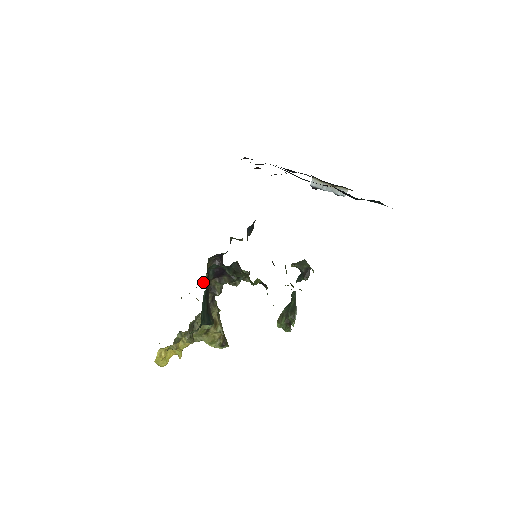
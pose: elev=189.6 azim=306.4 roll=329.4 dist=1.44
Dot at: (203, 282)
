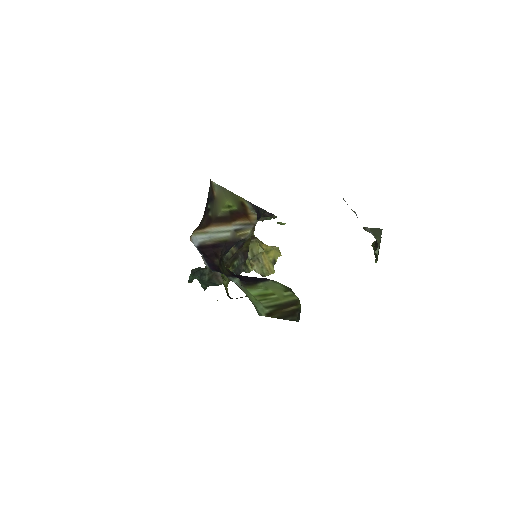
Dot at: occluded
